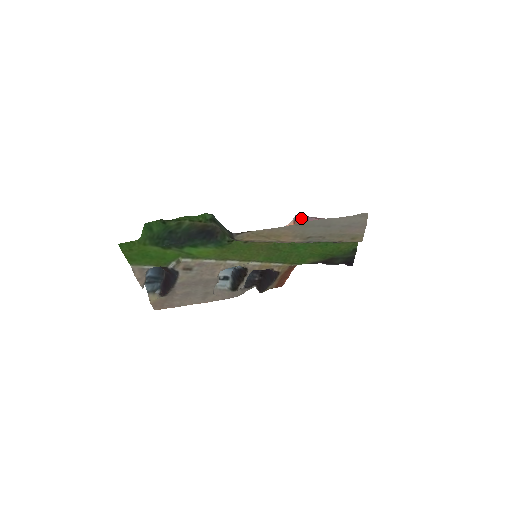
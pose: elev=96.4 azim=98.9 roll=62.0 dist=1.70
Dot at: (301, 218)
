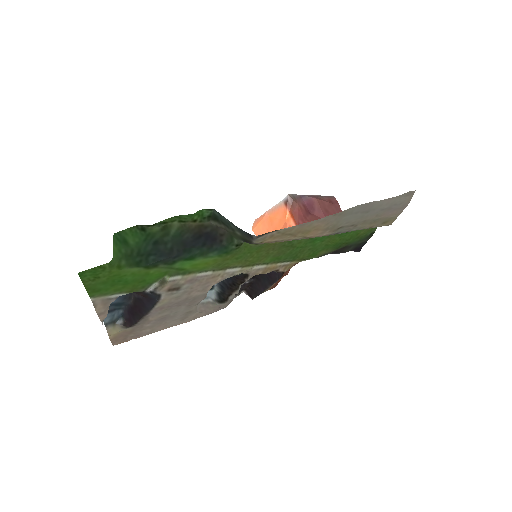
Dot at: (294, 198)
